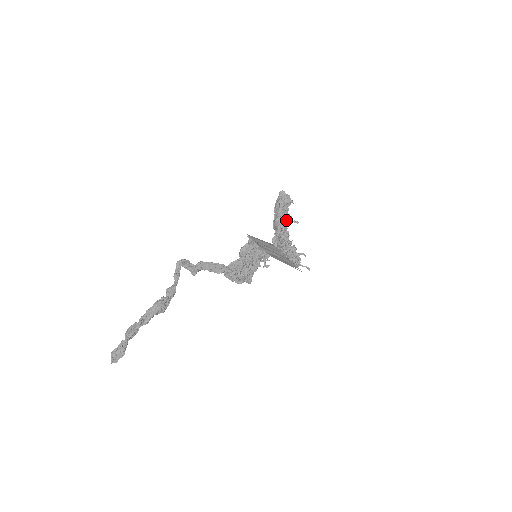
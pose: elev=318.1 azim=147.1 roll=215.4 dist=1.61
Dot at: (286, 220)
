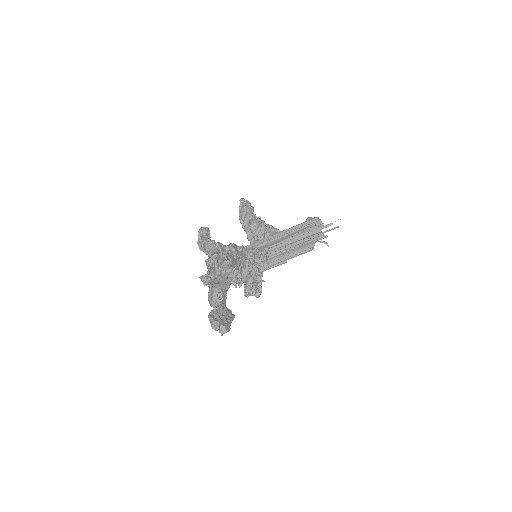
Dot at: (262, 221)
